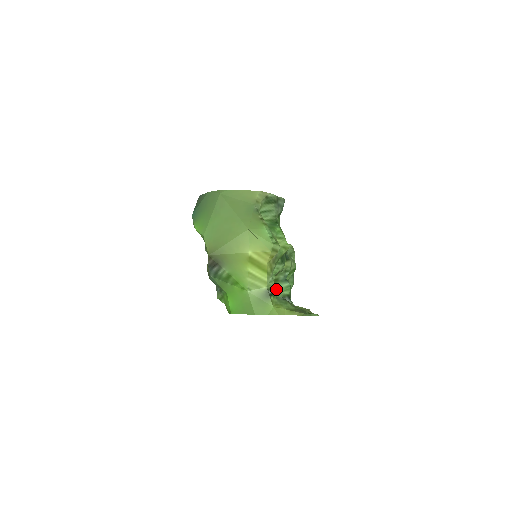
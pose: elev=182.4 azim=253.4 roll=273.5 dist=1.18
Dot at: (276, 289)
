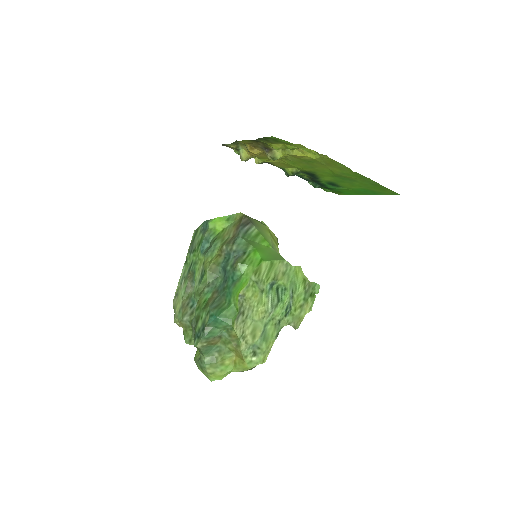
Dot at: occluded
